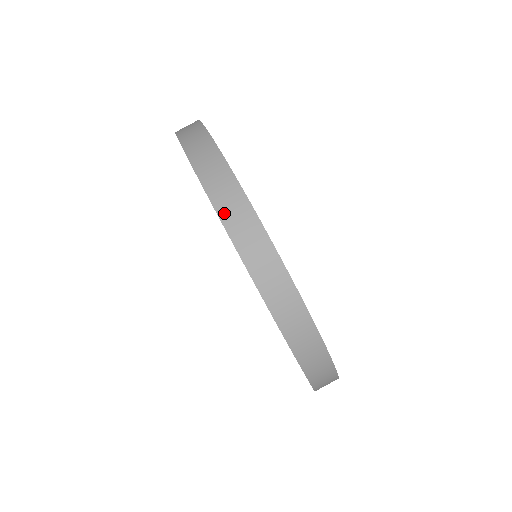
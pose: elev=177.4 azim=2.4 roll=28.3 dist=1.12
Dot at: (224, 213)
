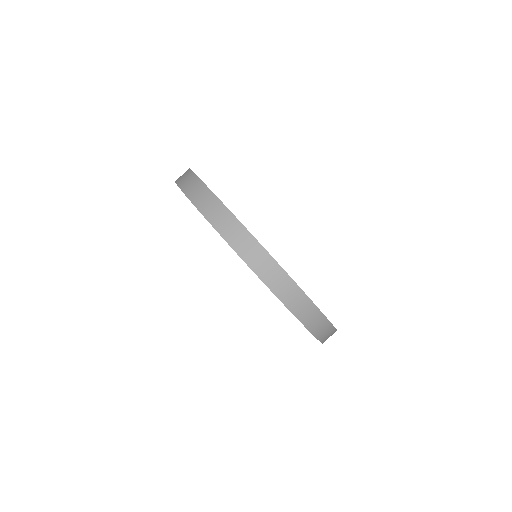
Dot at: occluded
